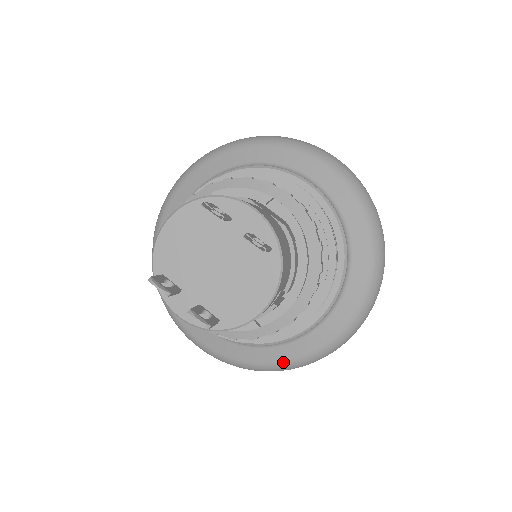
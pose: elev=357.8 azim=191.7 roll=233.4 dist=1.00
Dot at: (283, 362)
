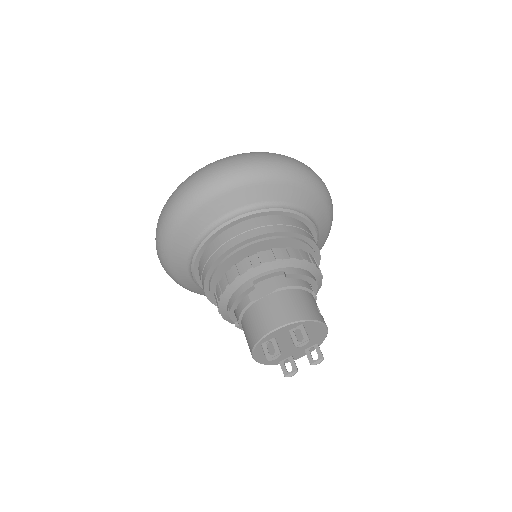
Dot at: occluded
